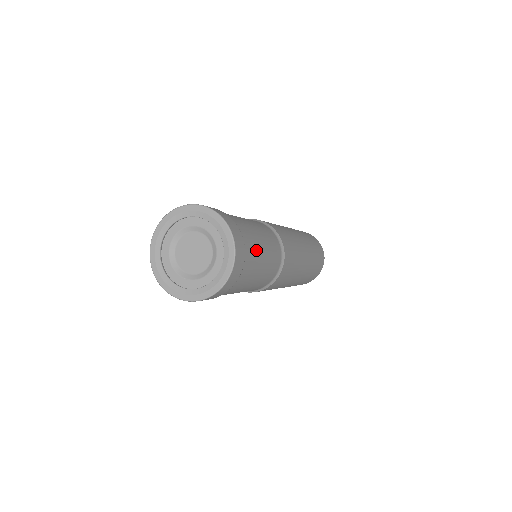
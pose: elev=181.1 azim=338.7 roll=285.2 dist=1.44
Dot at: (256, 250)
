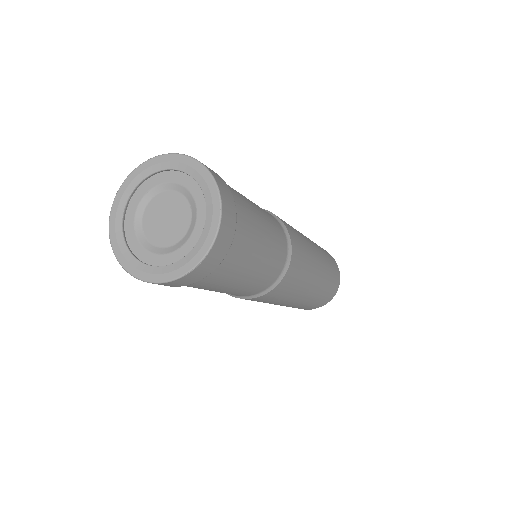
Dot at: occluded
